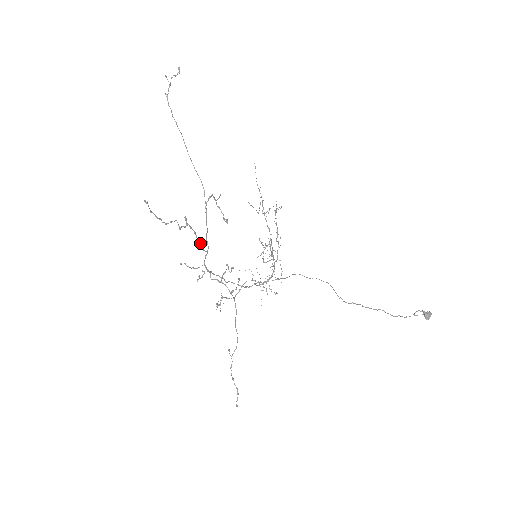
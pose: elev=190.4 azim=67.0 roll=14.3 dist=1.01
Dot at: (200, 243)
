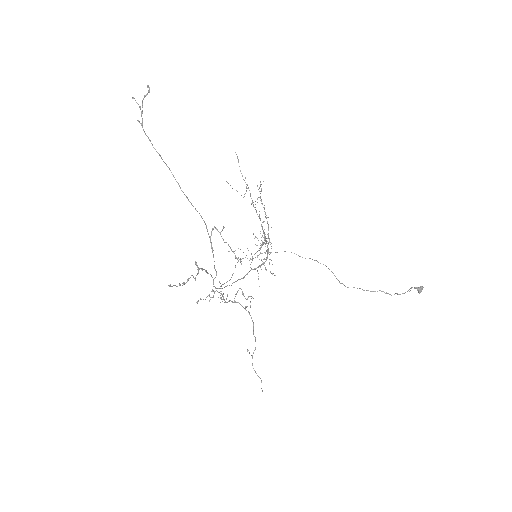
Dot at: occluded
